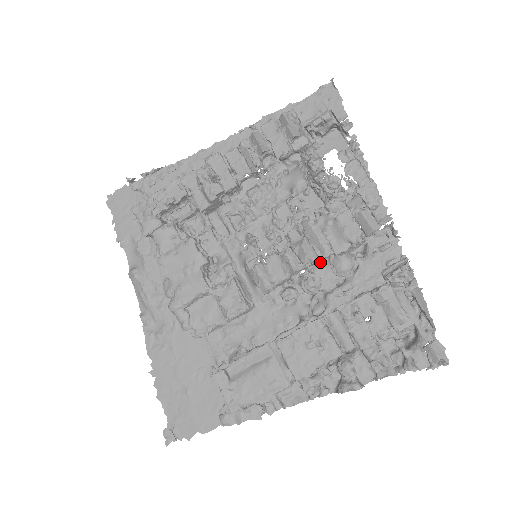
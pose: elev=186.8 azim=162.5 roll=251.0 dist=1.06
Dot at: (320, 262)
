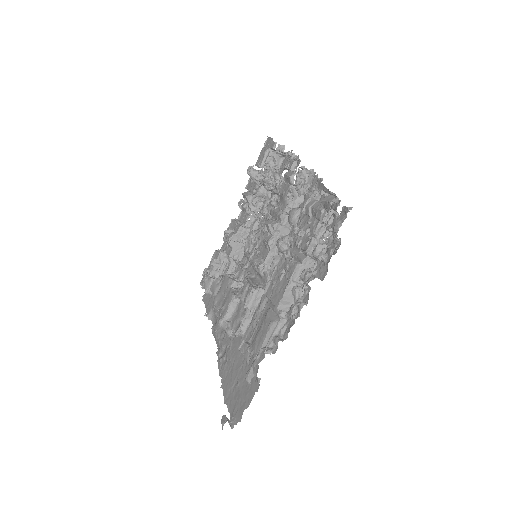
Dot at: (290, 230)
